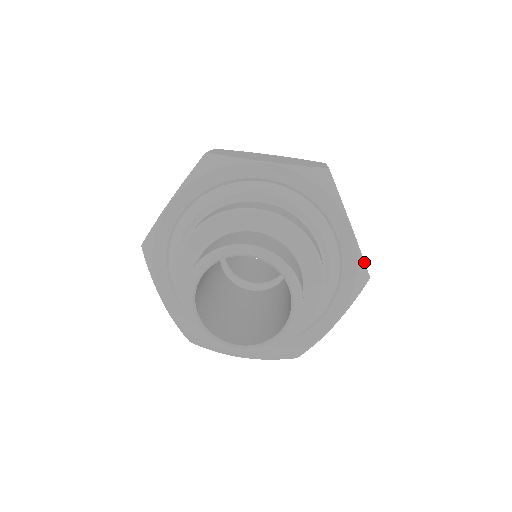
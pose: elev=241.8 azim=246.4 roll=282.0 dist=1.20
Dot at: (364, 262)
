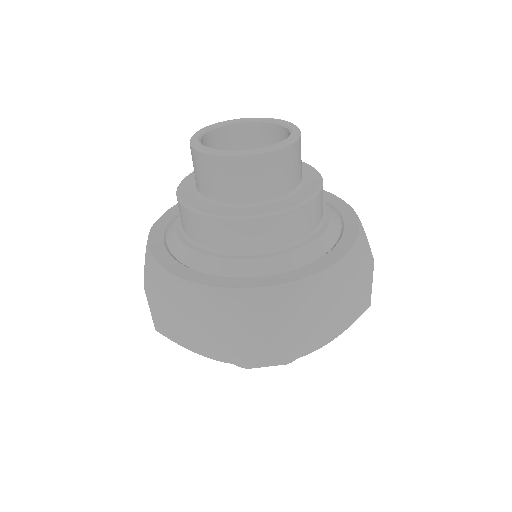
Dot at: (367, 240)
